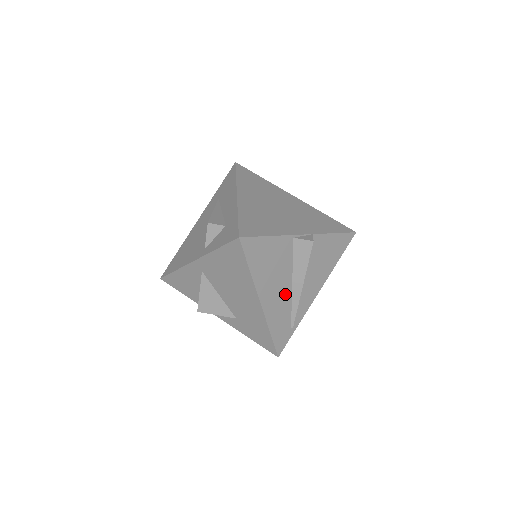
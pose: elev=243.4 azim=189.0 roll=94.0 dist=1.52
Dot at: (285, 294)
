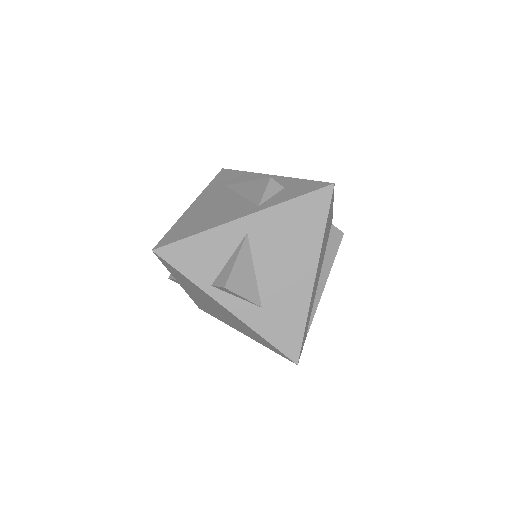
Dot at: (317, 283)
